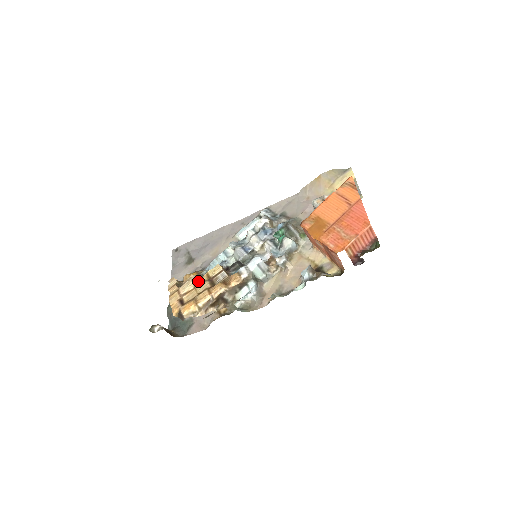
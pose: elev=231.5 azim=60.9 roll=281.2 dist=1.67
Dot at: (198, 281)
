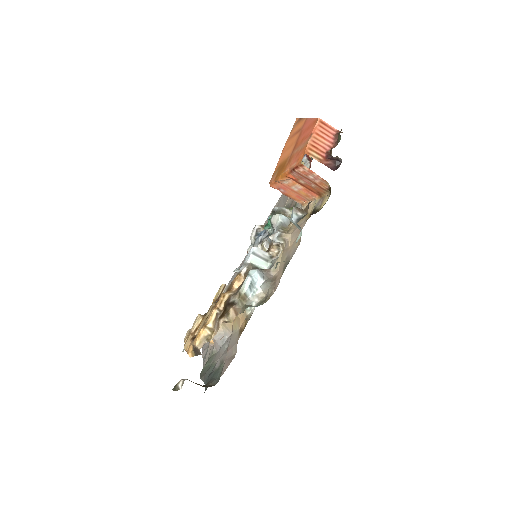
Dot at: (207, 312)
